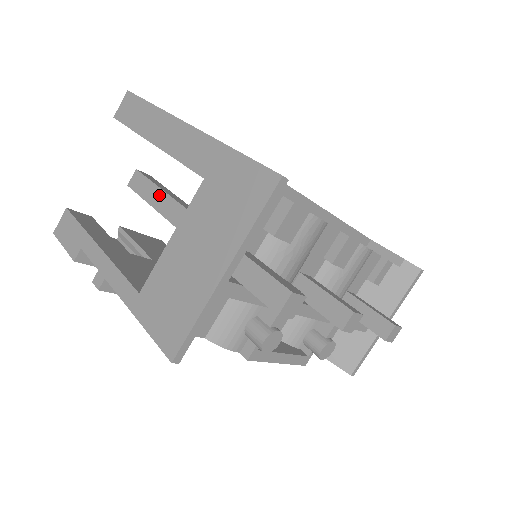
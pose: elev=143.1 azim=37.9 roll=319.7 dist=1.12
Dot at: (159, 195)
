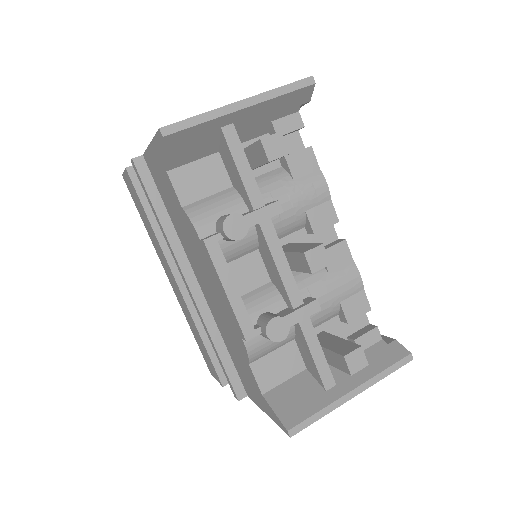
Dot at: occluded
